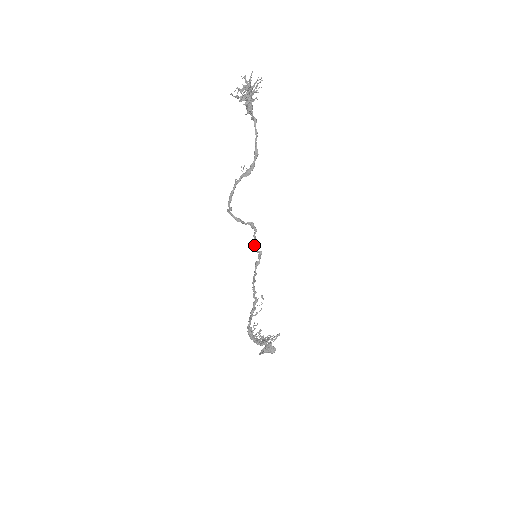
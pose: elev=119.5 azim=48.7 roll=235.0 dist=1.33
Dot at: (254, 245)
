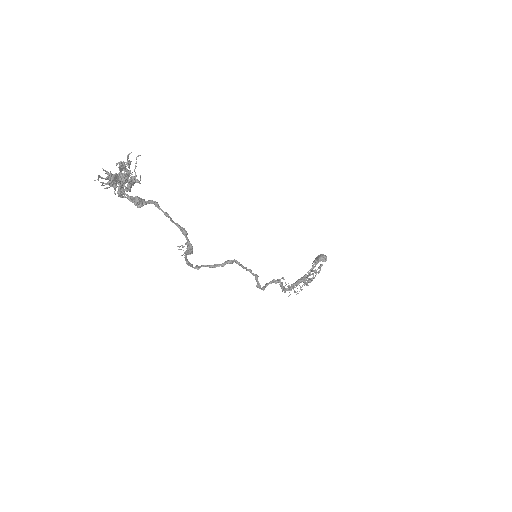
Dot at: occluded
